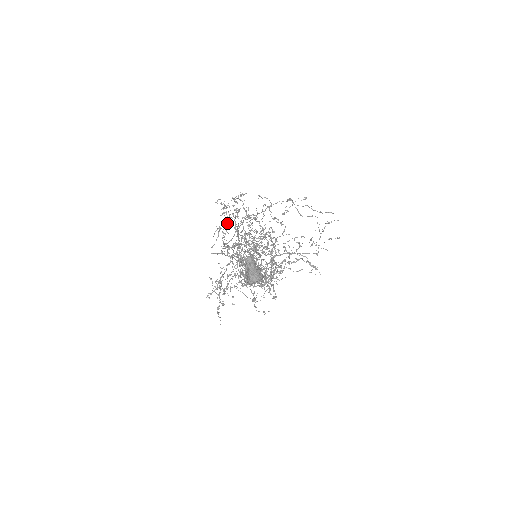
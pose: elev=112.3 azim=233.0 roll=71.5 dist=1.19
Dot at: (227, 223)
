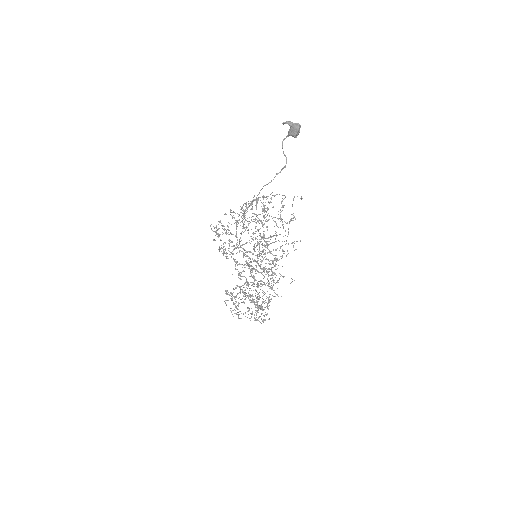
Dot at: occluded
